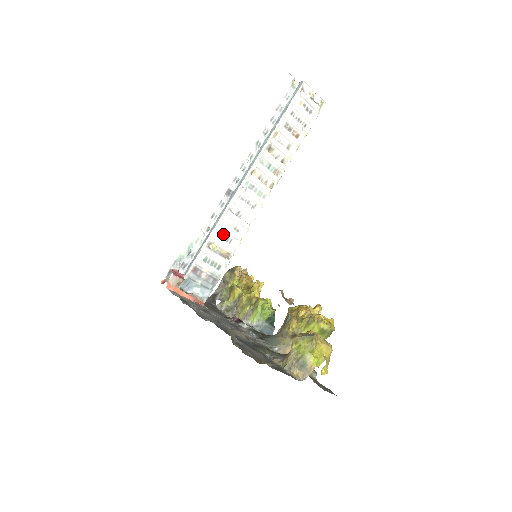
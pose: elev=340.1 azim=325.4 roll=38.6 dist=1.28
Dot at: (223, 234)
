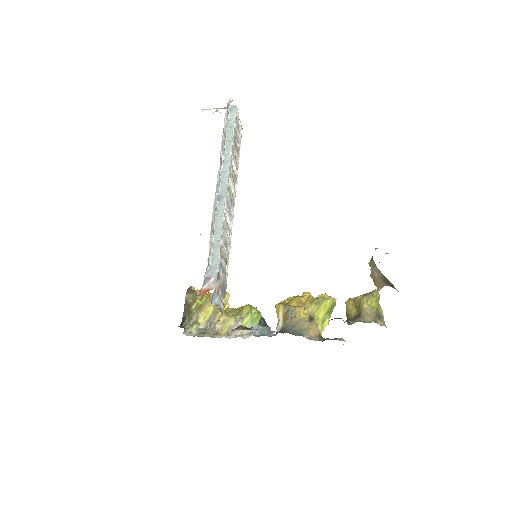
Dot at: (224, 238)
